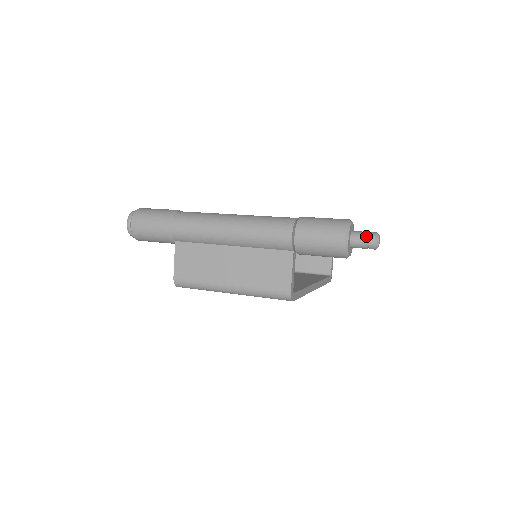
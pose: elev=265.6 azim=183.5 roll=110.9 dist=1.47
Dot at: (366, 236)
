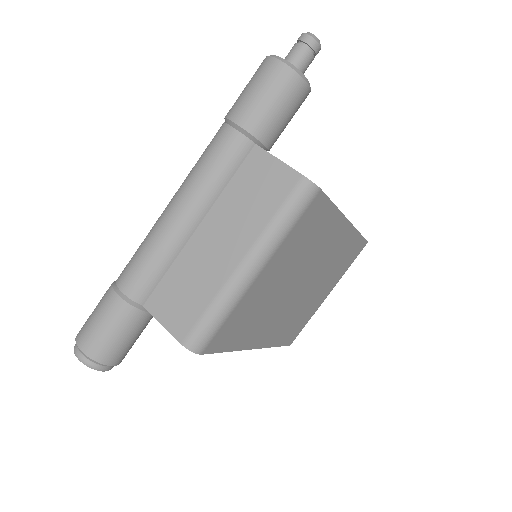
Dot at: (295, 44)
